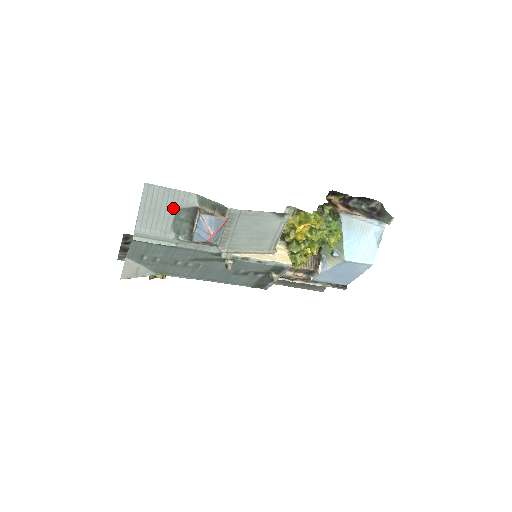
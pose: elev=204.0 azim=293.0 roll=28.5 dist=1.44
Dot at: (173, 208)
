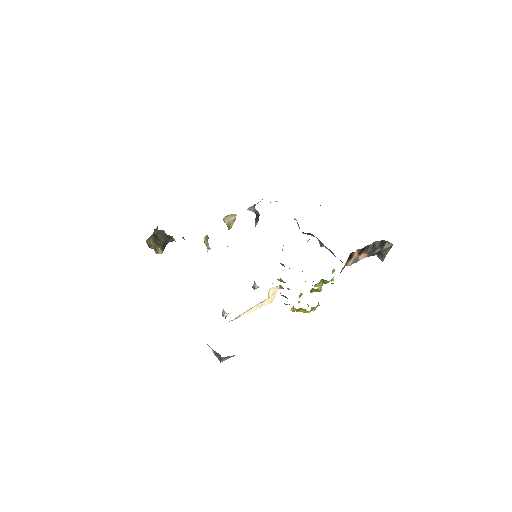
Dot at: occluded
